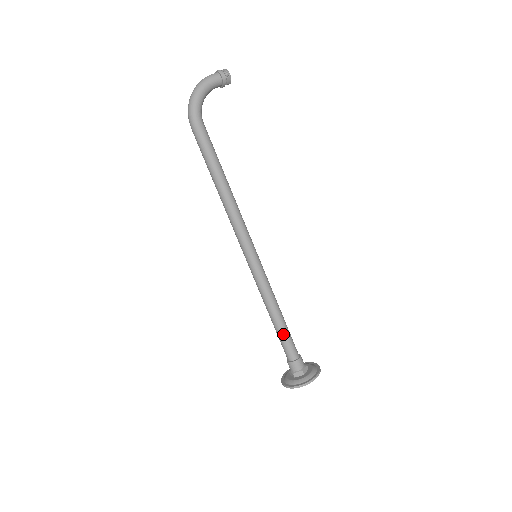
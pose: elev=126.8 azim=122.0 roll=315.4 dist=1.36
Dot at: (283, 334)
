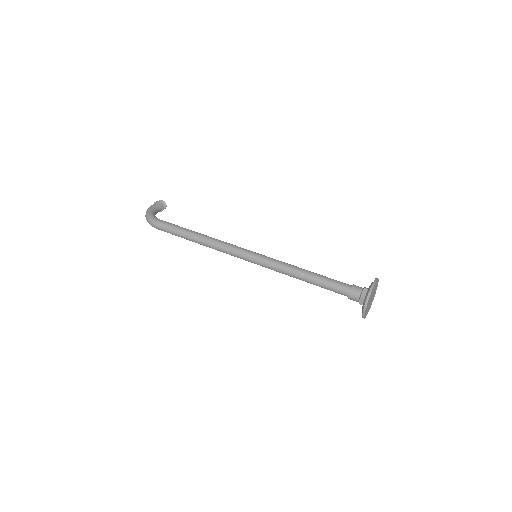
Dot at: (323, 279)
